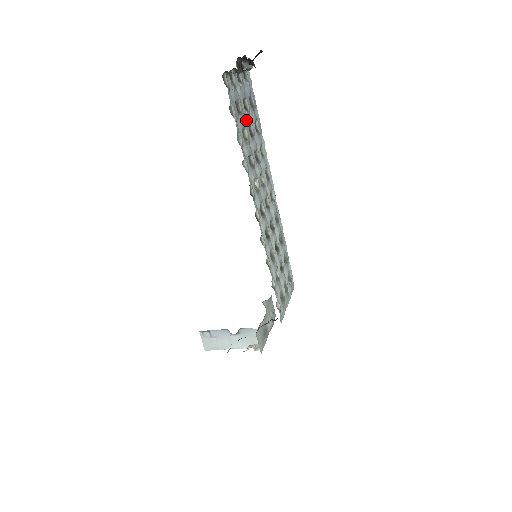
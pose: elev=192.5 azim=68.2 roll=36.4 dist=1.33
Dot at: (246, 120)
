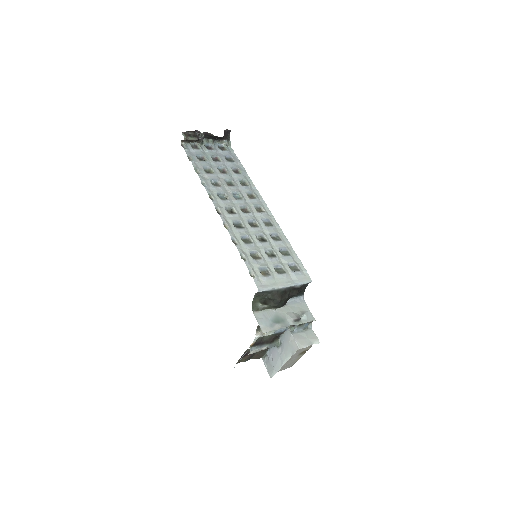
Dot at: (215, 165)
